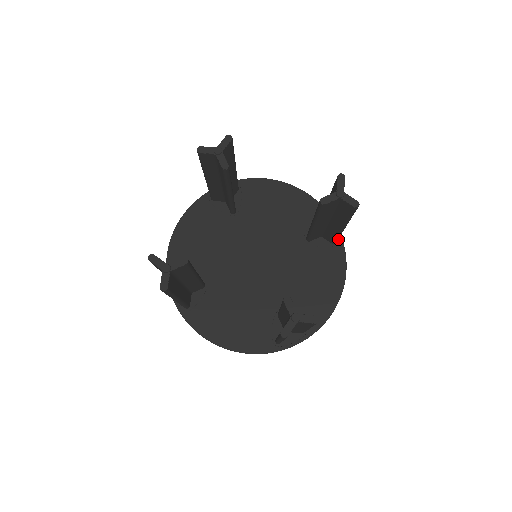
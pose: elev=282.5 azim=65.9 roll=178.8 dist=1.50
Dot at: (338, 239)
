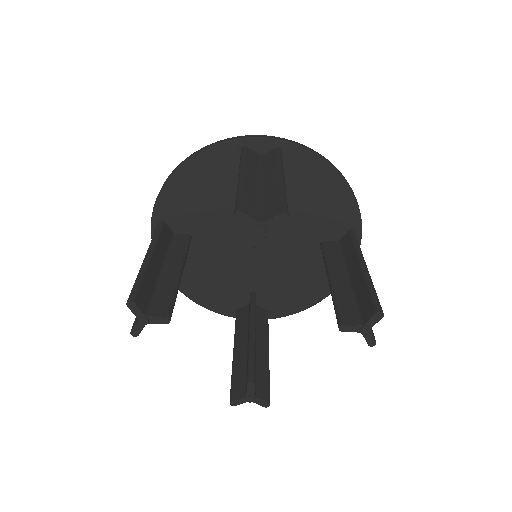
Dot at: occluded
